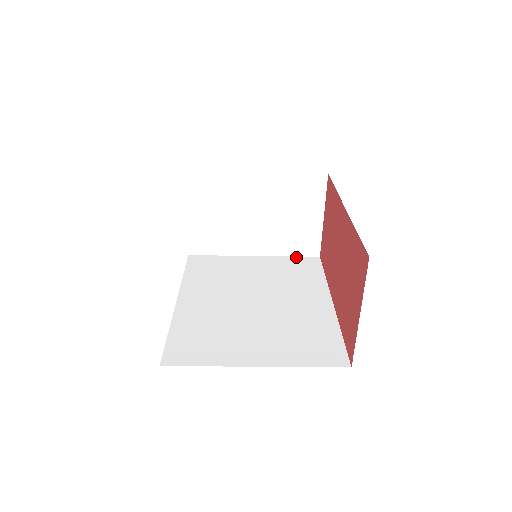
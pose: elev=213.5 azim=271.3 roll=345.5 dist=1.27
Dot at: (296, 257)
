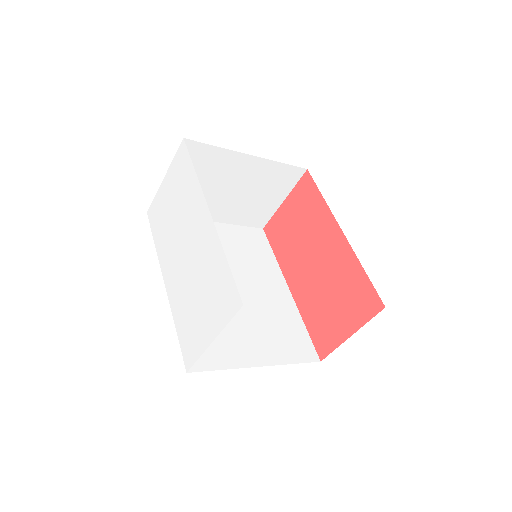
Dot at: (245, 227)
